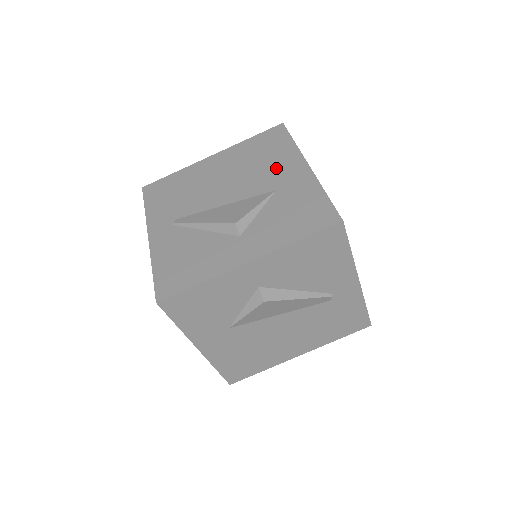
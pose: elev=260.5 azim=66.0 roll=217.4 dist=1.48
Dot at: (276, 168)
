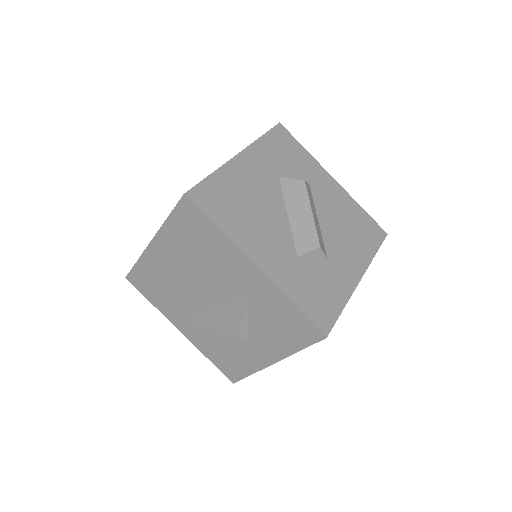
Dot at: (226, 268)
